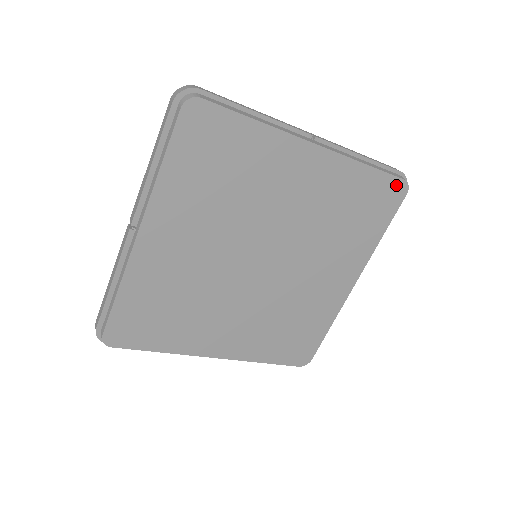
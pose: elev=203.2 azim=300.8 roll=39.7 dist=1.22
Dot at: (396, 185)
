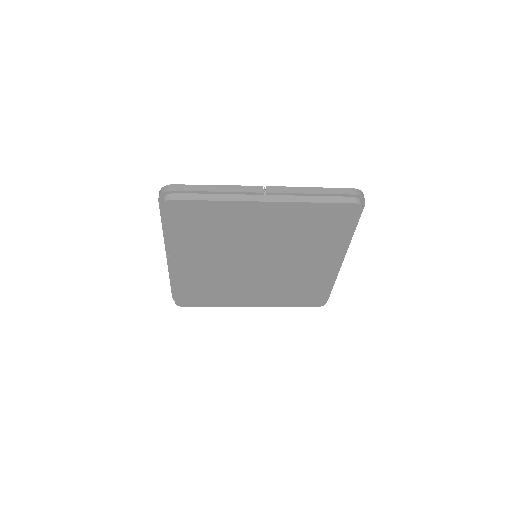
Dot at: (349, 207)
